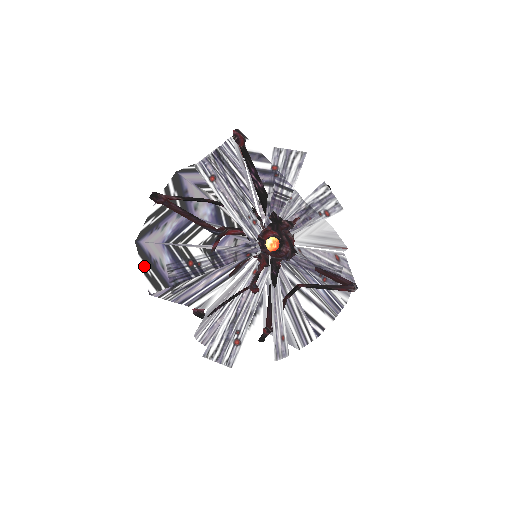
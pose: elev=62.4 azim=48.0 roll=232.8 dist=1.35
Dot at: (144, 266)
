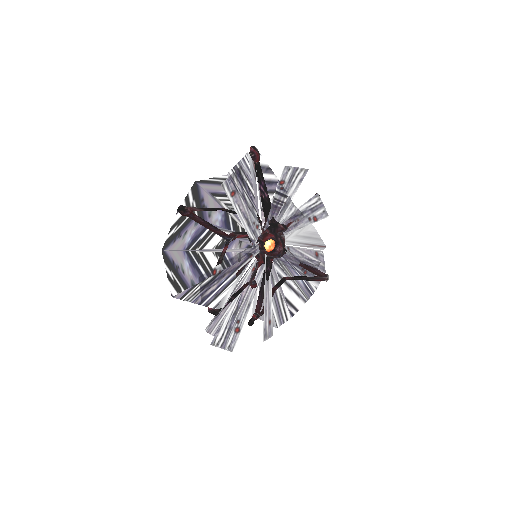
Dot at: (168, 272)
